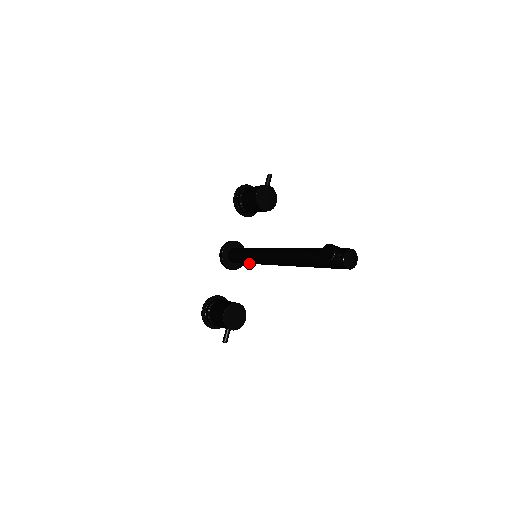
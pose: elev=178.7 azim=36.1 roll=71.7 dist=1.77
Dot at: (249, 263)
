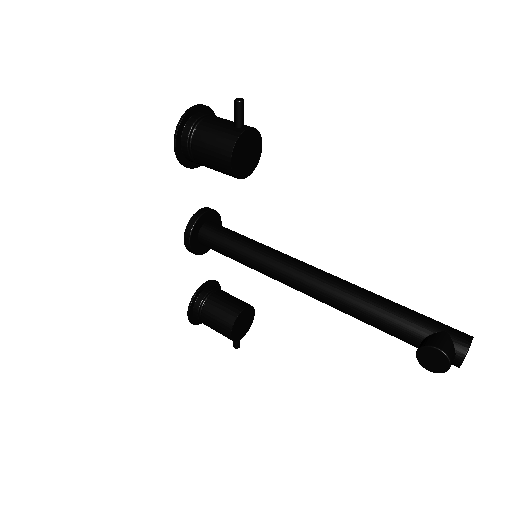
Dot at: occluded
